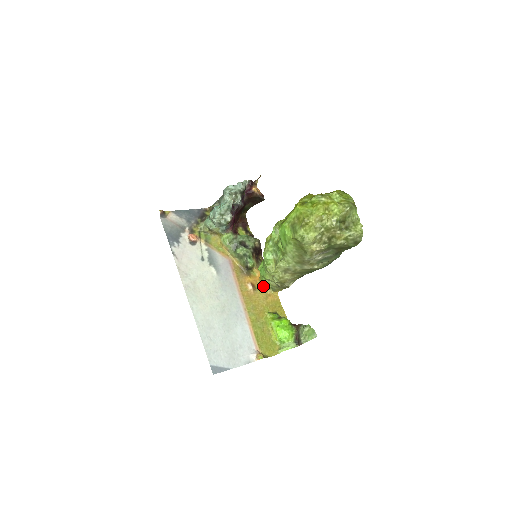
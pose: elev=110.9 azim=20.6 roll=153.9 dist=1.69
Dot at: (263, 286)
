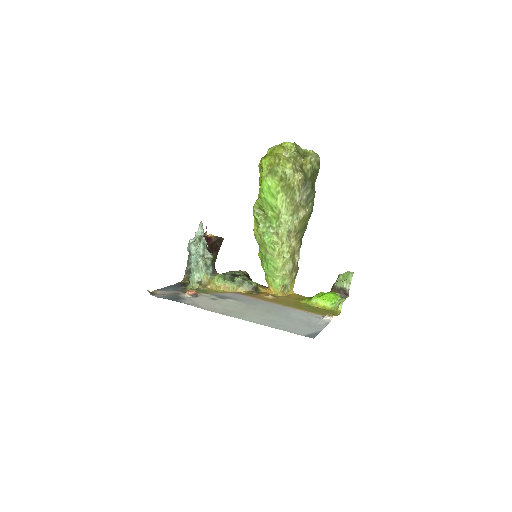
Dot at: (278, 289)
